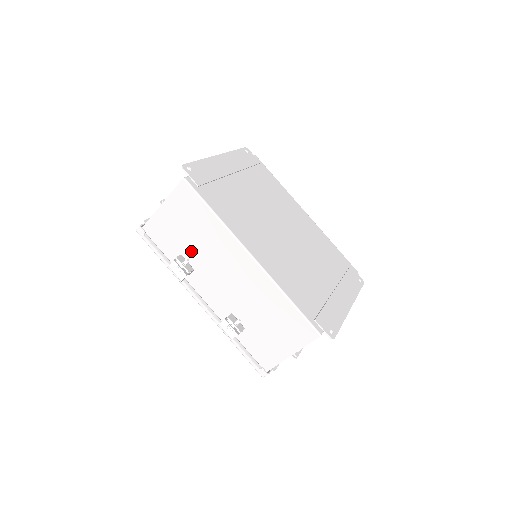
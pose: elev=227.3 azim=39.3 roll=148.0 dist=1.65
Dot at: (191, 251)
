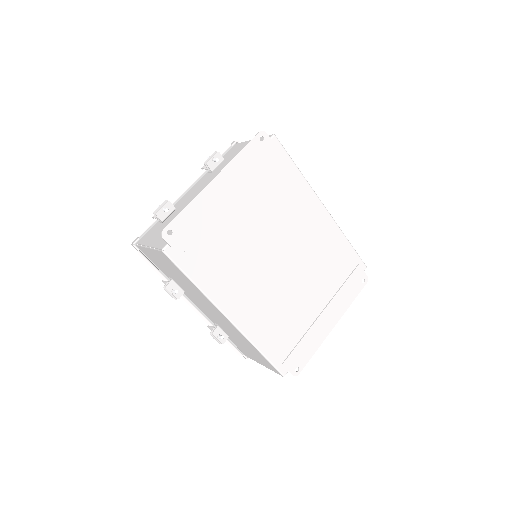
Dot at: (180, 283)
